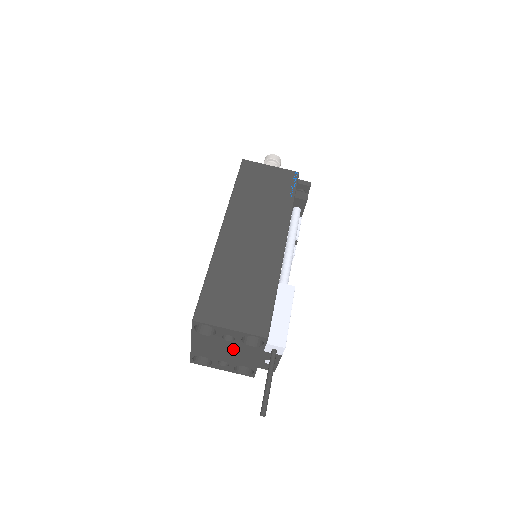
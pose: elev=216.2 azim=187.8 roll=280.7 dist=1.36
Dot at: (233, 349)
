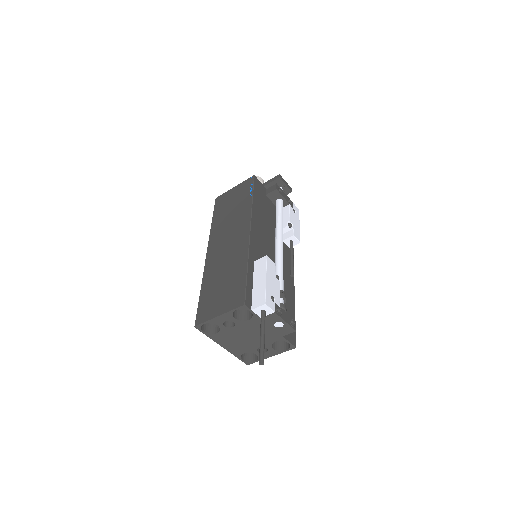
Dot at: (246, 332)
